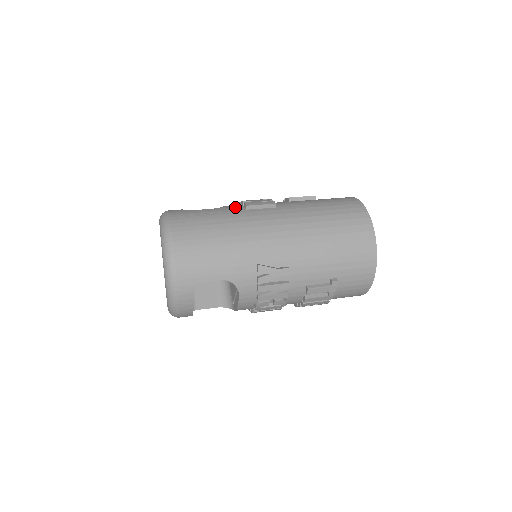
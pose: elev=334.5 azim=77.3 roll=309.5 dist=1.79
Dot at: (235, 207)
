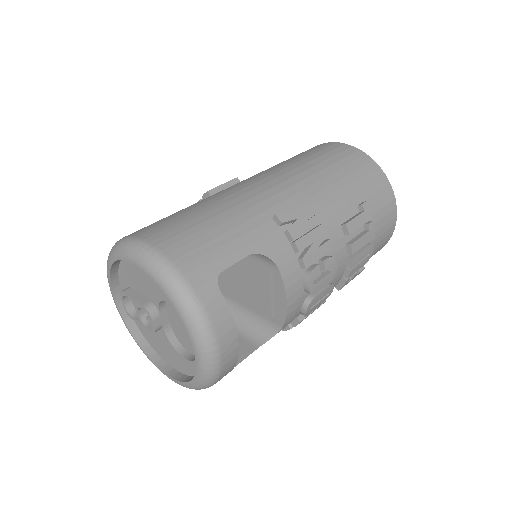
Dot at: occluded
